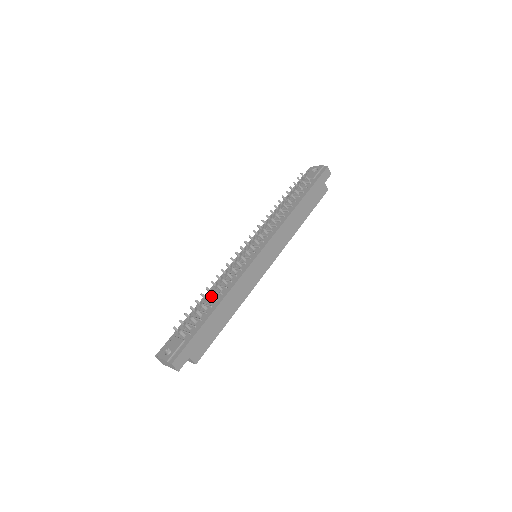
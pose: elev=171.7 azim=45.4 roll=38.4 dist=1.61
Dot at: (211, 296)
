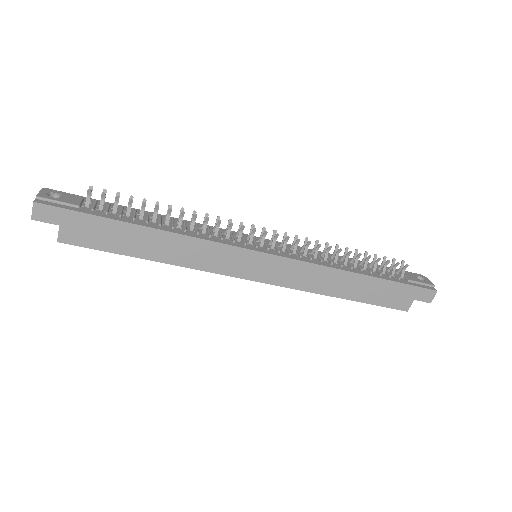
Dot at: occluded
